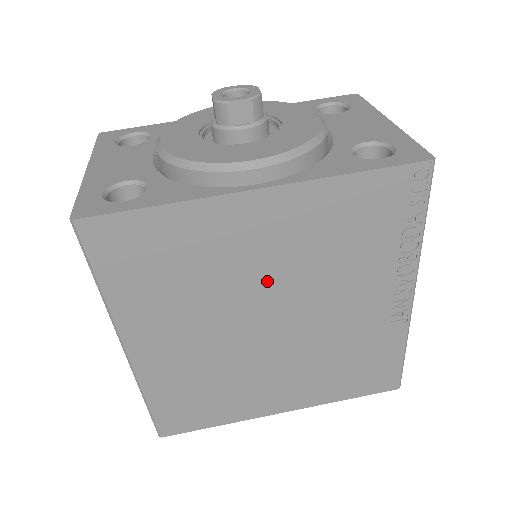
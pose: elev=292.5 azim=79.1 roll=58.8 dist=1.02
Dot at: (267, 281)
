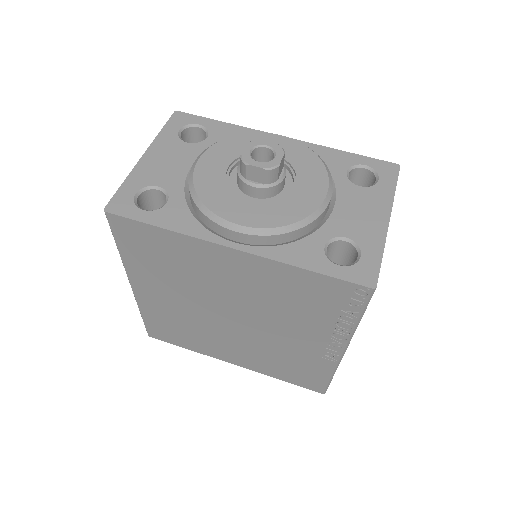
Dot at: (232, 296)
